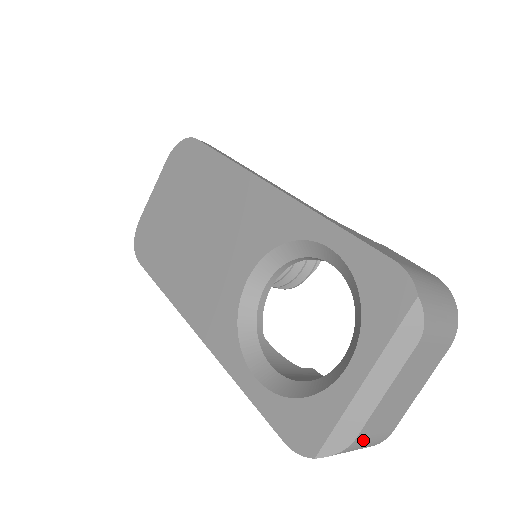
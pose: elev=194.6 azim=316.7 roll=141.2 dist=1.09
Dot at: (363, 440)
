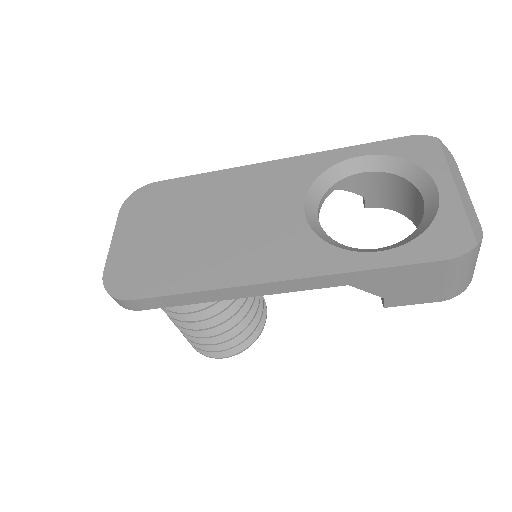
Dot at: occluded
